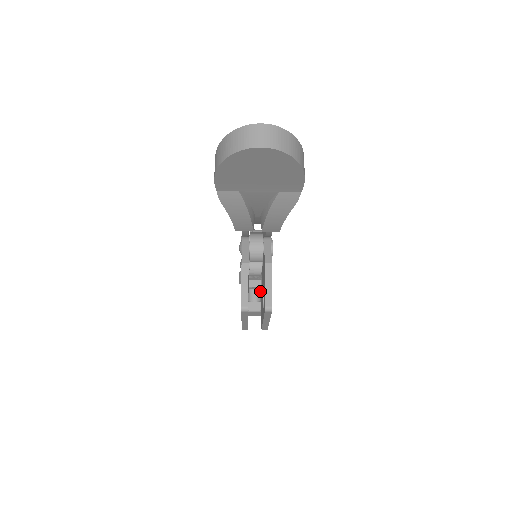
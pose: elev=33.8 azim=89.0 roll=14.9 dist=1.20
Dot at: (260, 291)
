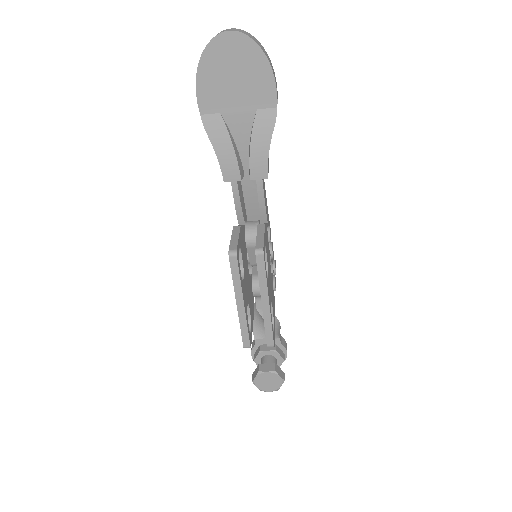
Dot at: (275, 359)
